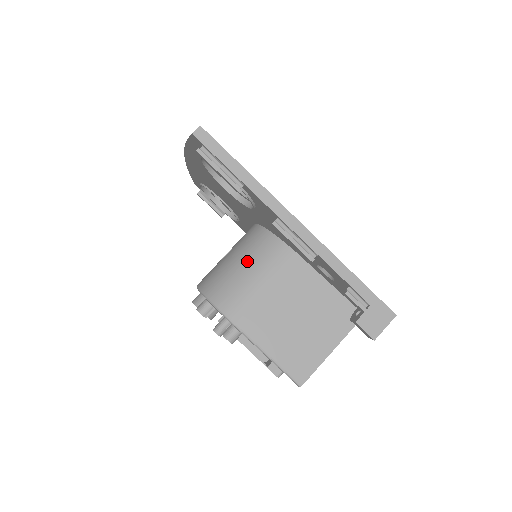
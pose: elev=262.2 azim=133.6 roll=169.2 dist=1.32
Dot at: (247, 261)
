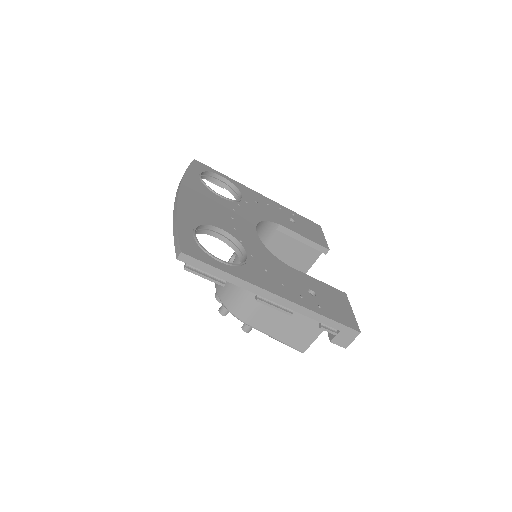
Dot at: occluded
